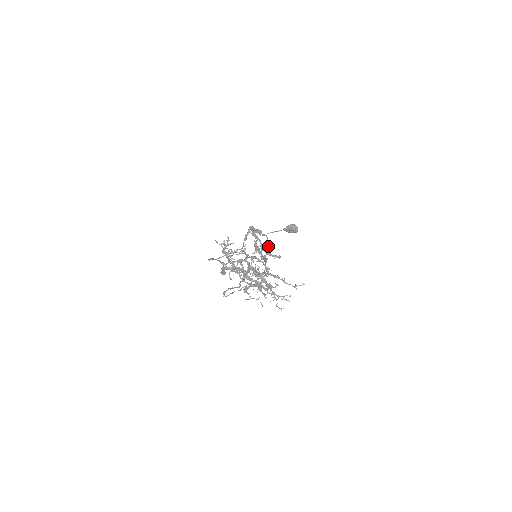
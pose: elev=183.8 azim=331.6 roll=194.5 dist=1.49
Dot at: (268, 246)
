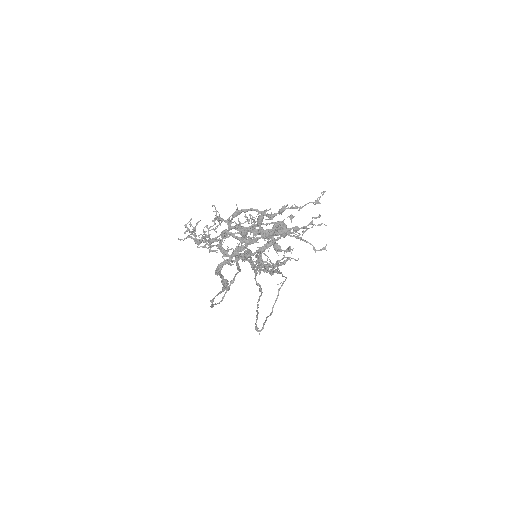
Dot at: (268, 257)
